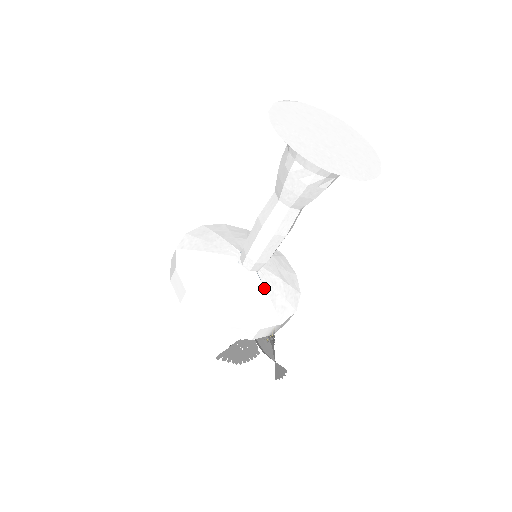
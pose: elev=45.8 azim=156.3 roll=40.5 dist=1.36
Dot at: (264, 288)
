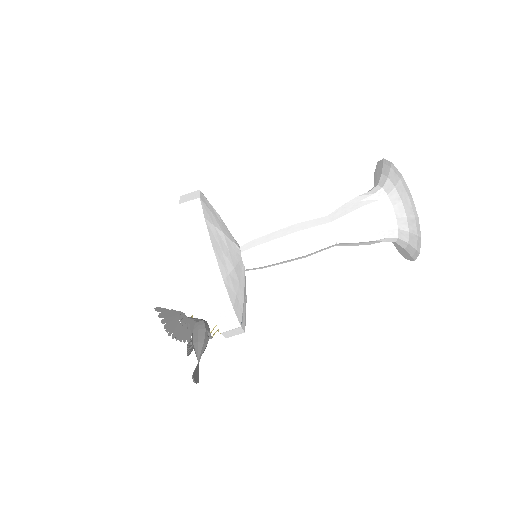
Dot at: (244, 285)
